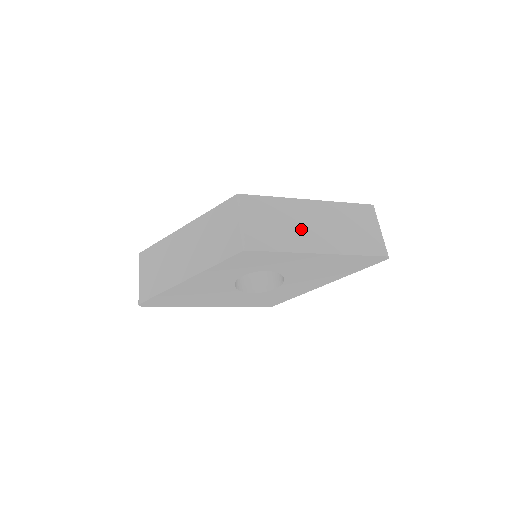
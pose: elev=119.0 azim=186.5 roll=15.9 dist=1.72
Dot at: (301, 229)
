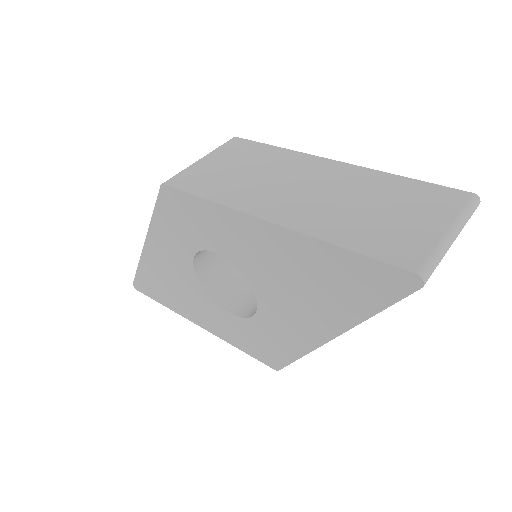
Dot at: (274, 186)
